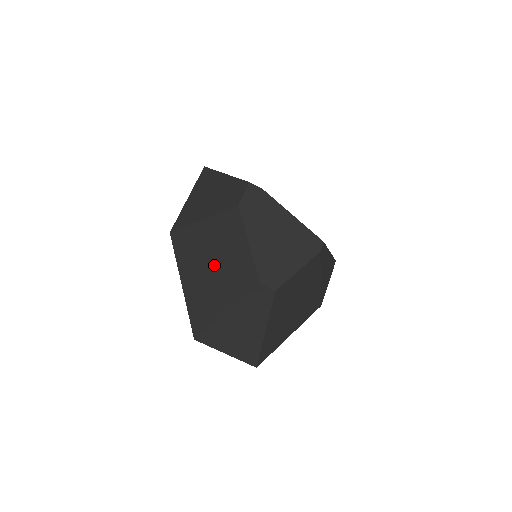
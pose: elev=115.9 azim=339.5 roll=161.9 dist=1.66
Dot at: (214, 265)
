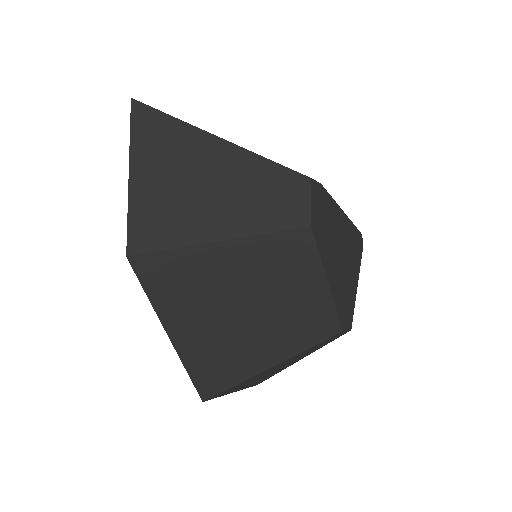
Dot at: (250, 309)
